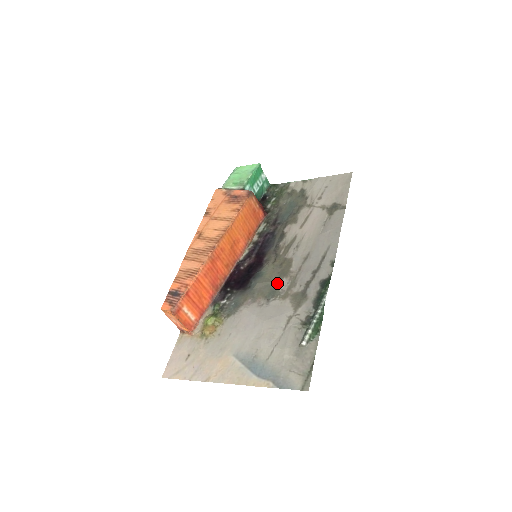
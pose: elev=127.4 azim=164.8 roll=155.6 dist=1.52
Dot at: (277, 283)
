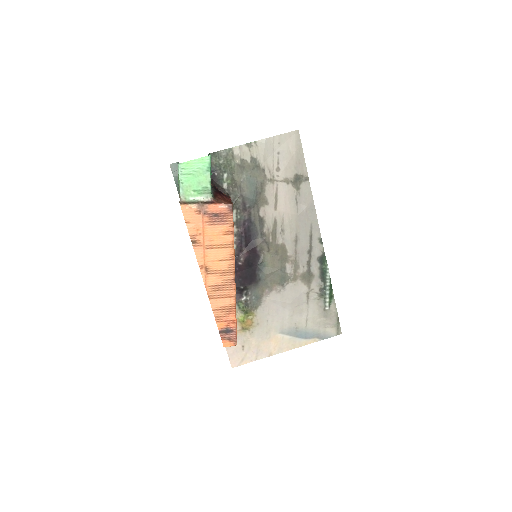
Dot at: (283, 270)
